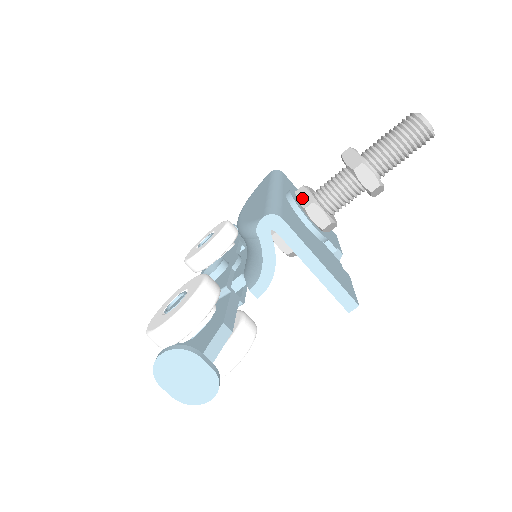
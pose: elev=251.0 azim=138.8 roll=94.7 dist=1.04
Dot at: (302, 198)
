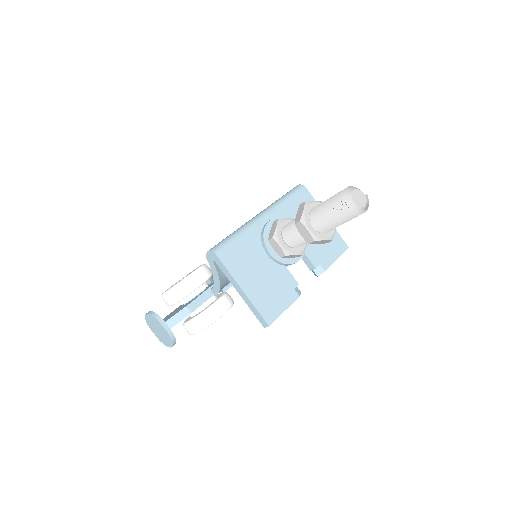
Dot at: (272, 230)
